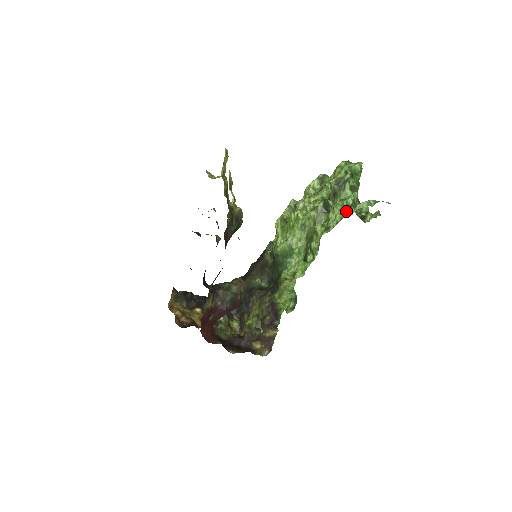
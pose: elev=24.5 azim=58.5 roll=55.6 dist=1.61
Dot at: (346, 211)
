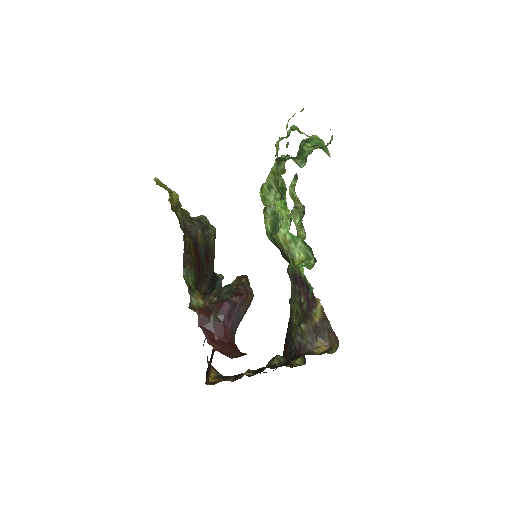
Dot at: occluded
